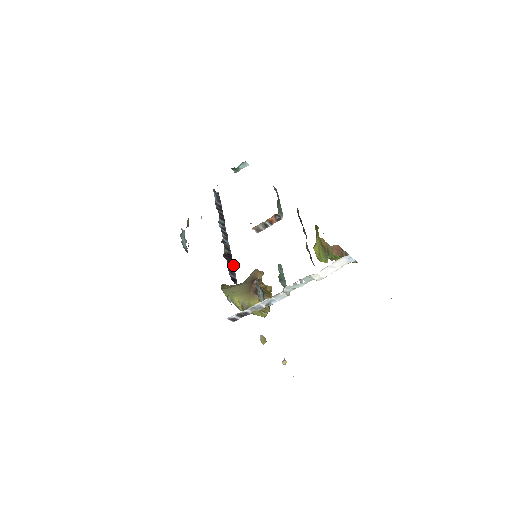
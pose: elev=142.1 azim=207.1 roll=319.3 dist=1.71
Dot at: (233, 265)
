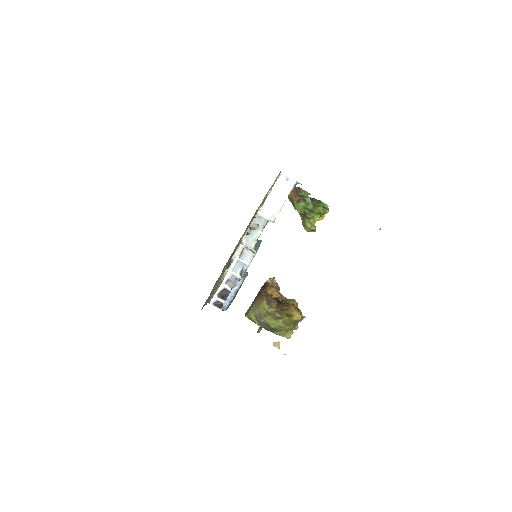
Dot at: occluded
